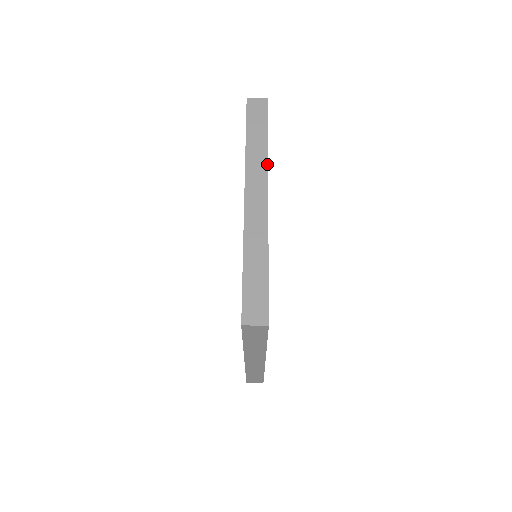
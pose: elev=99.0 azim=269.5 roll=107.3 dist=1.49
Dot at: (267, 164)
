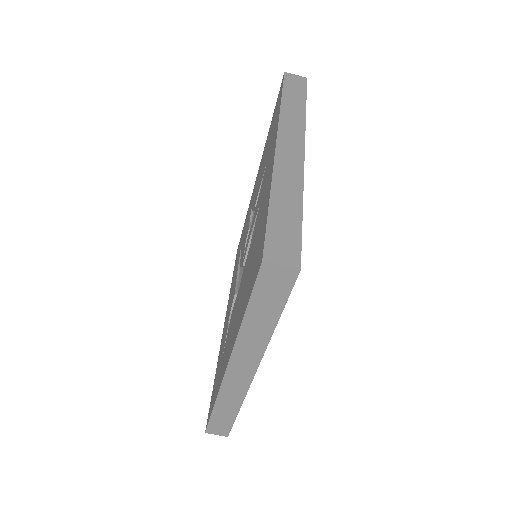
Dot at: (265, 350)
